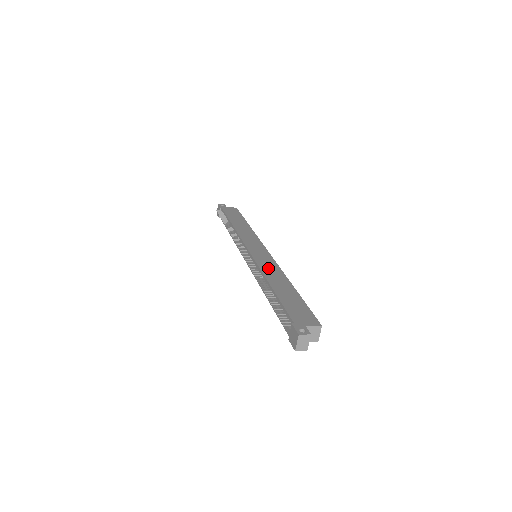
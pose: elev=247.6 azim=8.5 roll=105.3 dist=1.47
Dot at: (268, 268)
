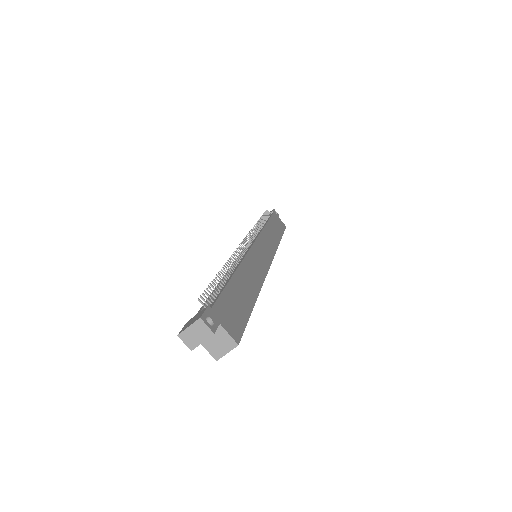
Dot at: (253, 265)
